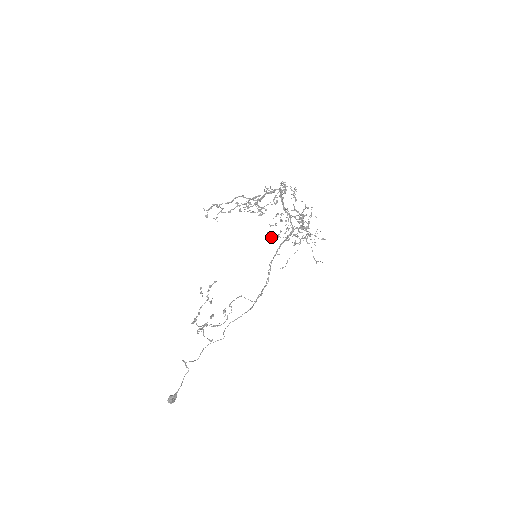
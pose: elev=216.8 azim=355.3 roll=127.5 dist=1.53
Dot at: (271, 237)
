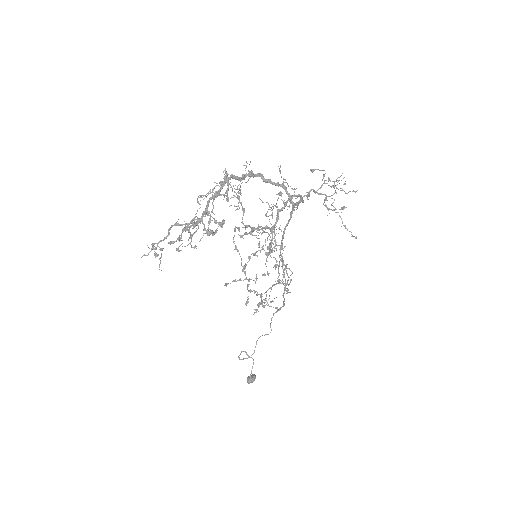
Dot at: (284, 200)
